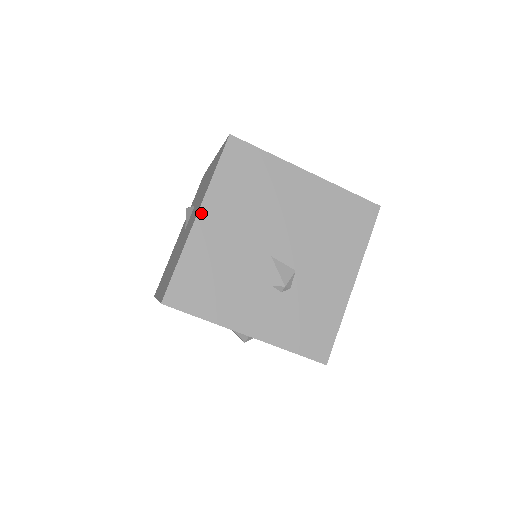
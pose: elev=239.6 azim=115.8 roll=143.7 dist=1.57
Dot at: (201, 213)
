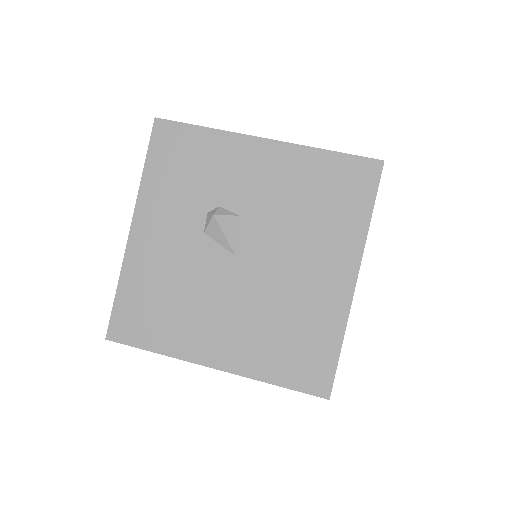
Dot at: occluded
